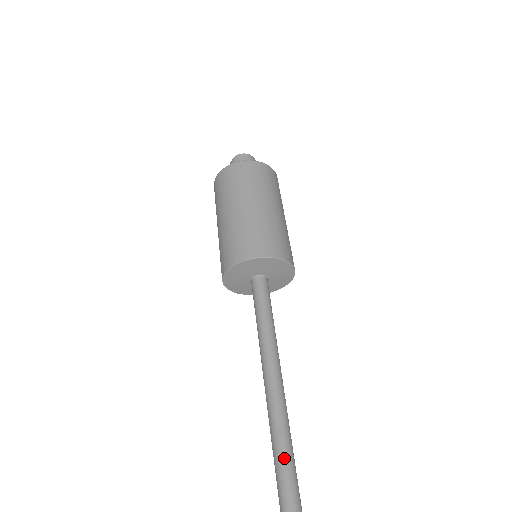
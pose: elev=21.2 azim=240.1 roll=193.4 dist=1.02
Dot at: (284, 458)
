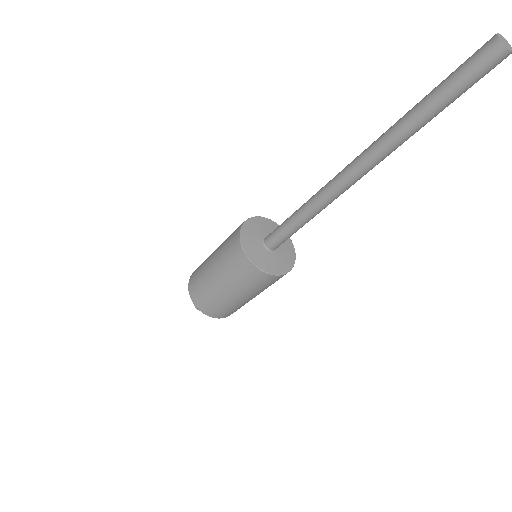
Dot at: occluded
